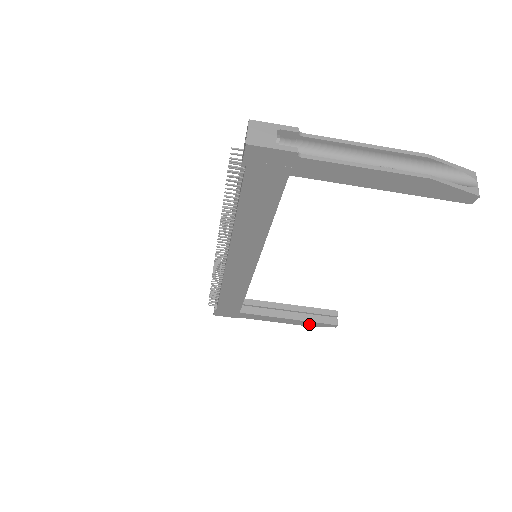
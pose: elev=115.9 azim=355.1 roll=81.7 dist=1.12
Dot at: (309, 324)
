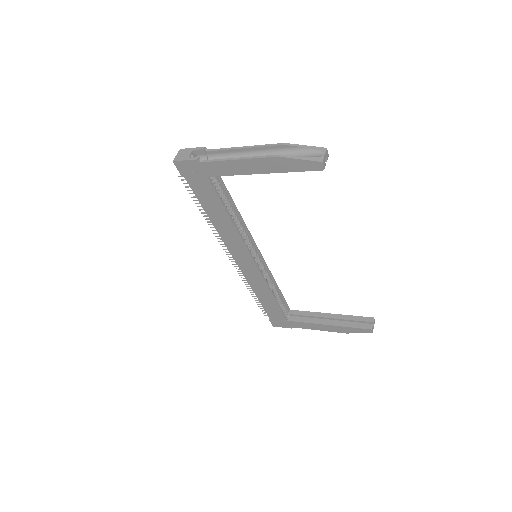
Dot at: (348, 331)
